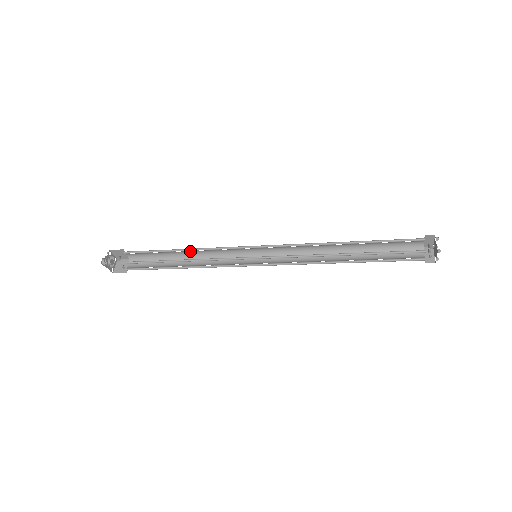
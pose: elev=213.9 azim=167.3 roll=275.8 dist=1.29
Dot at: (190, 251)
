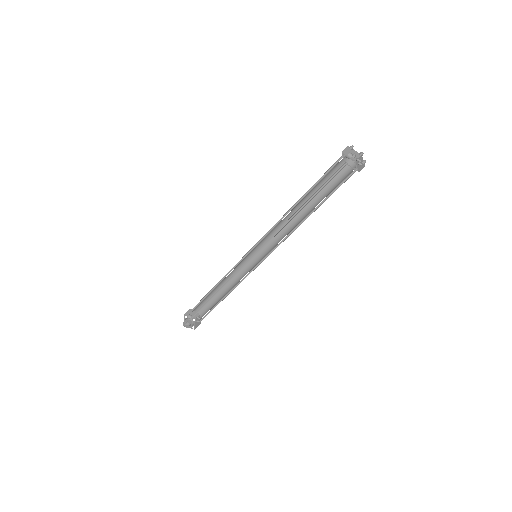
Dot at: (223, 282)
